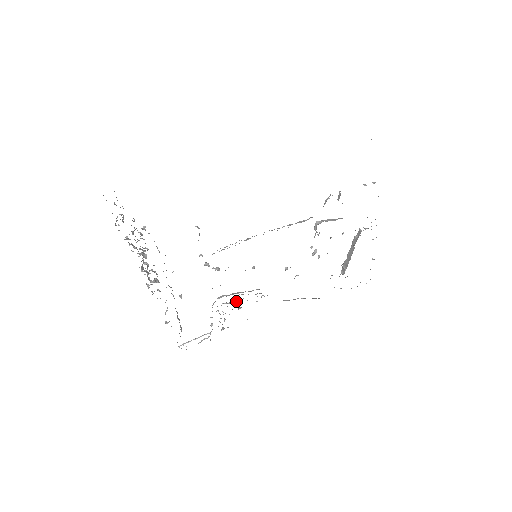
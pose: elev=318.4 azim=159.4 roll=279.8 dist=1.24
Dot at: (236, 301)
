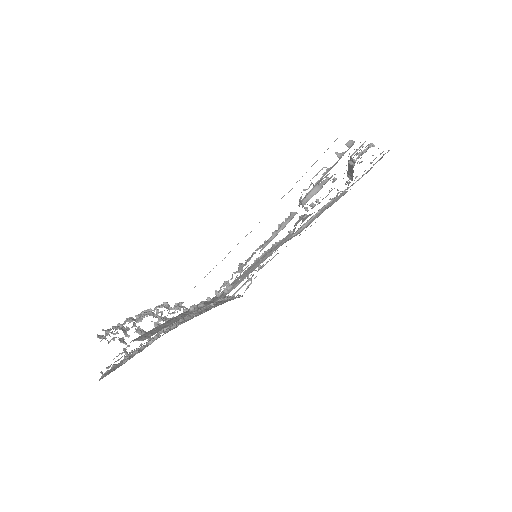
Dot at: occluded
